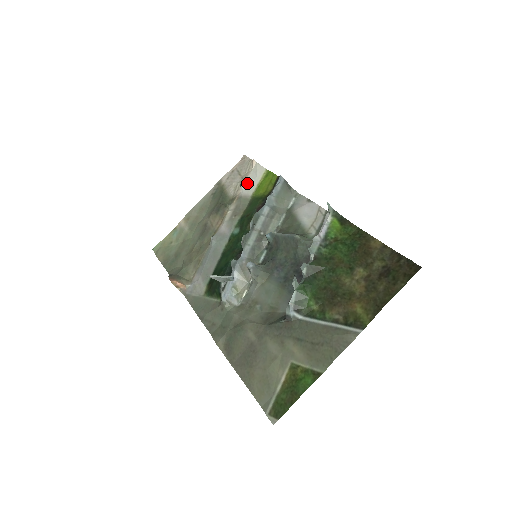
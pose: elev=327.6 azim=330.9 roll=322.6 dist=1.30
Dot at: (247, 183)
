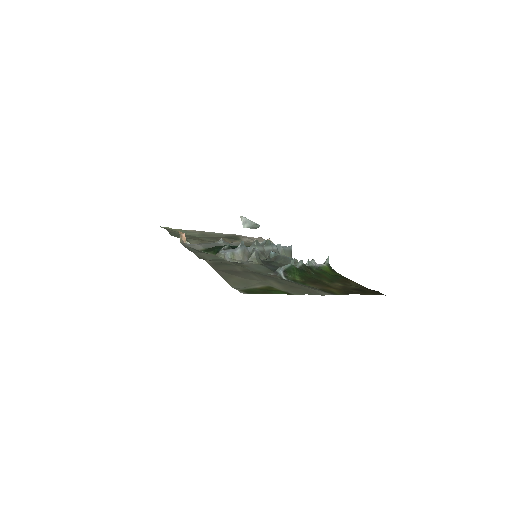
Dot at: (260, 241)
